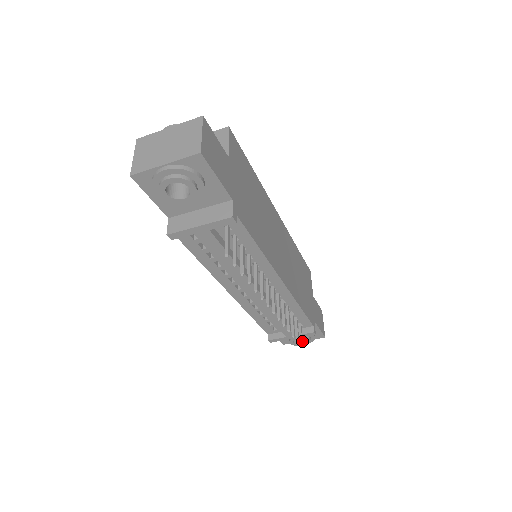
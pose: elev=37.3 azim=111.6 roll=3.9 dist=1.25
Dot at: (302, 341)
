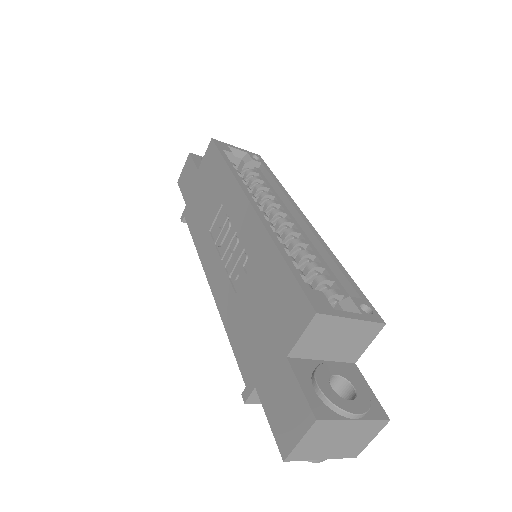
Dot at: occluded
